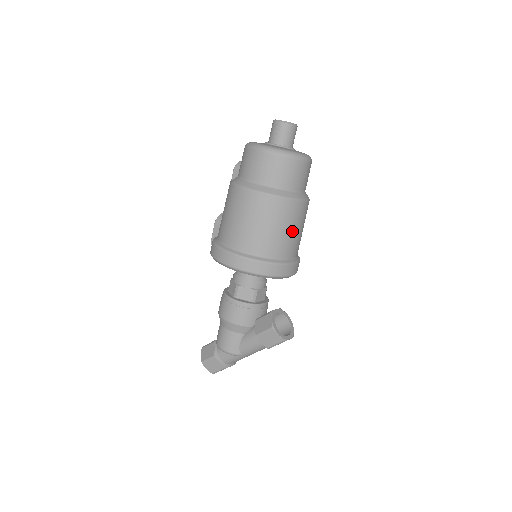
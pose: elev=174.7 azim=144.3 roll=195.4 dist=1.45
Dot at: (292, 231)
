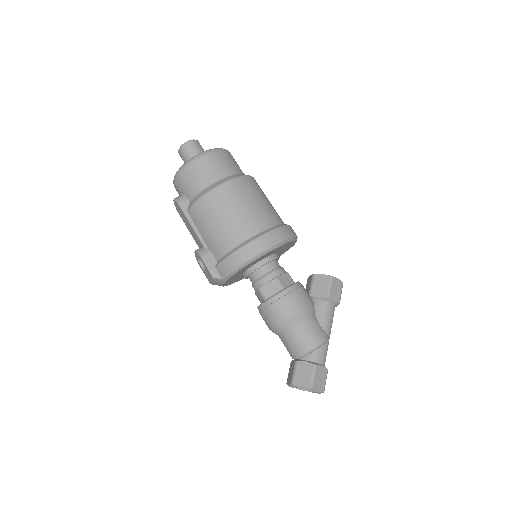
Dot at: occluded
